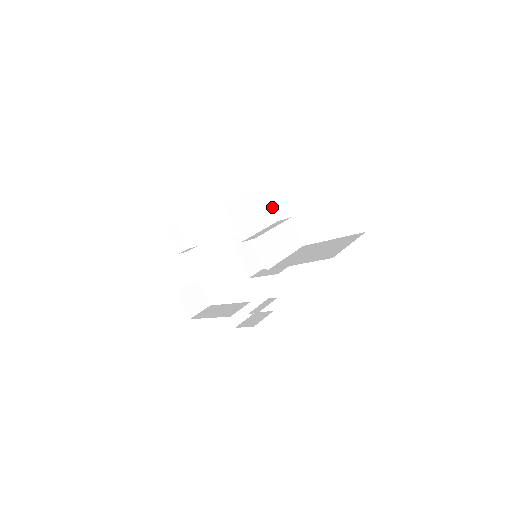
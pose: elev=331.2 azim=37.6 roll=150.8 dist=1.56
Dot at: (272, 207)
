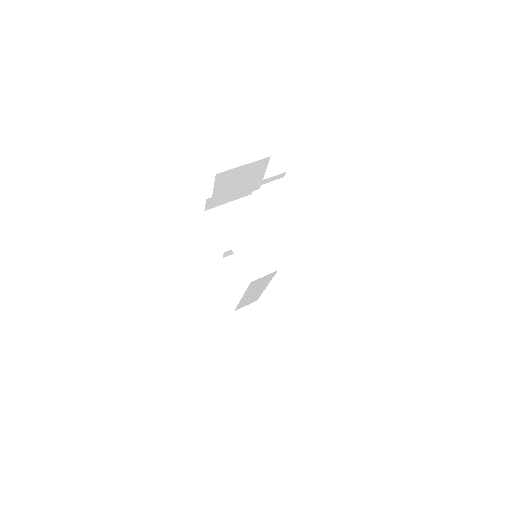
Dot at: (260, 209)
